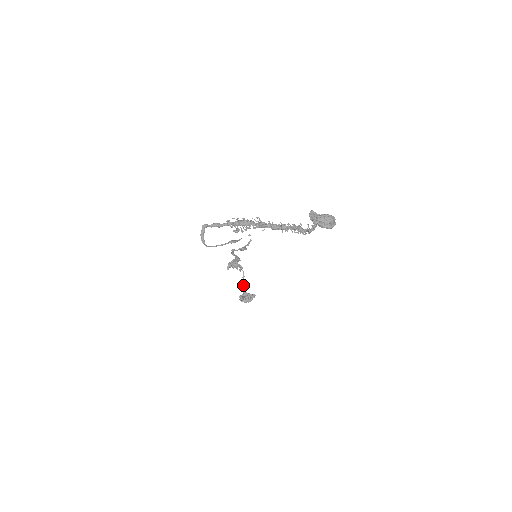
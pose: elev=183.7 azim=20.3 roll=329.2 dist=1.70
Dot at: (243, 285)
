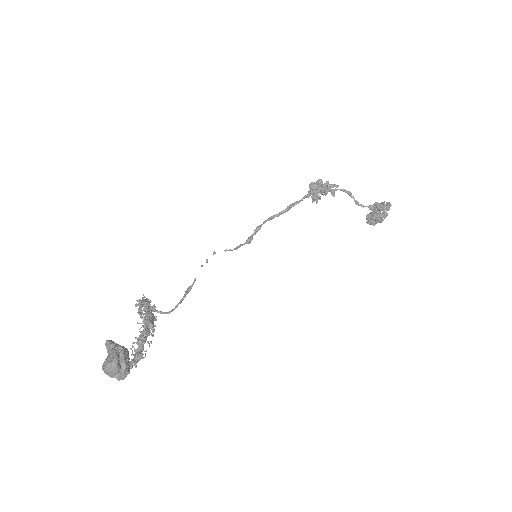
Dot at: (357, 204)
